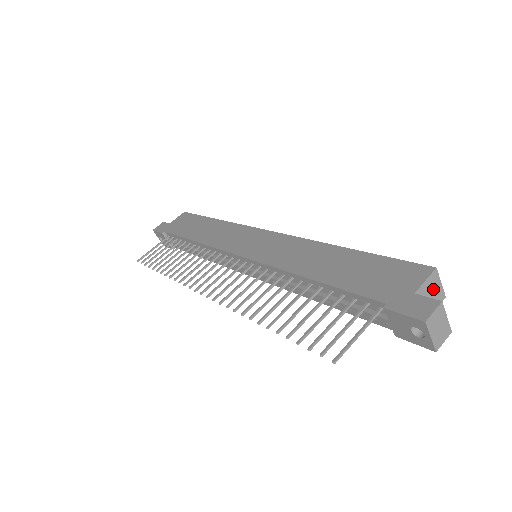
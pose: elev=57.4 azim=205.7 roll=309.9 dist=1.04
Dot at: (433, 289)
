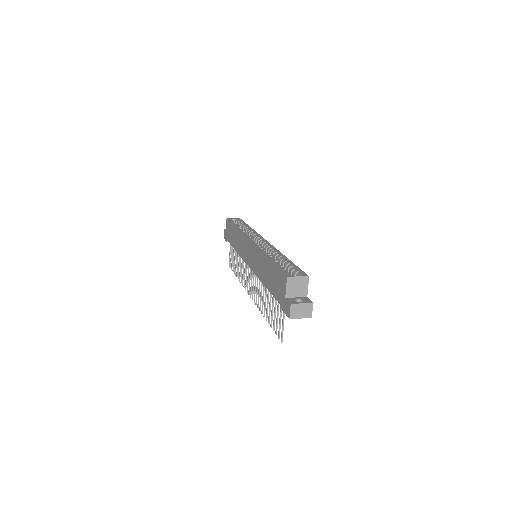
Dot at: (296, 284)
